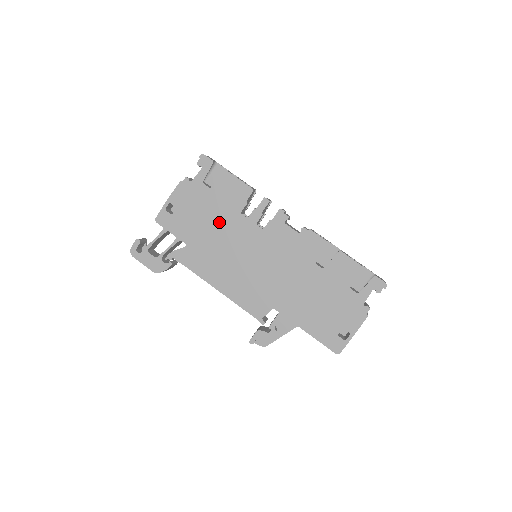
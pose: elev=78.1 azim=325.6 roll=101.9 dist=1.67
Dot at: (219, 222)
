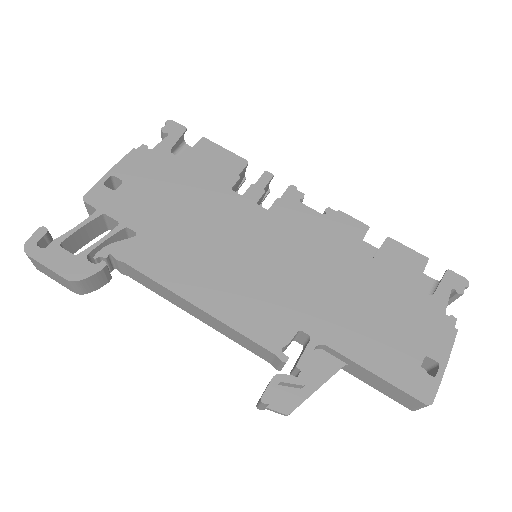
Dot at: (196, 201)
